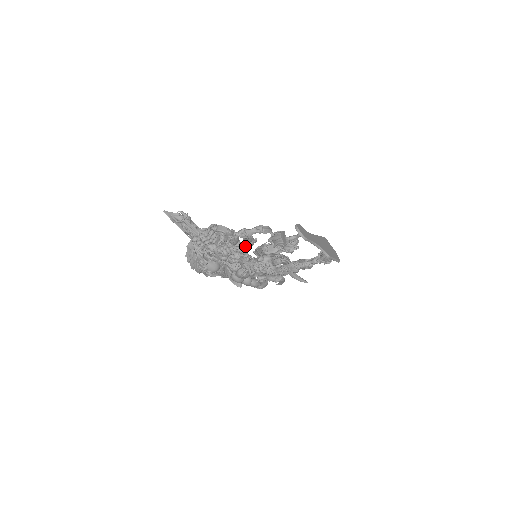
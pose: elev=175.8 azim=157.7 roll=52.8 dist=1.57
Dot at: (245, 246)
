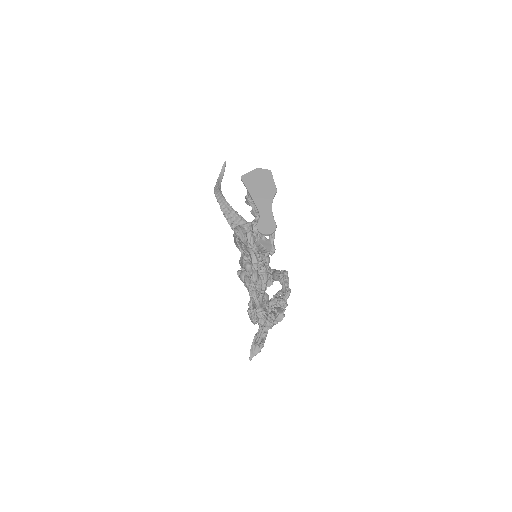
Dot at: occluded
